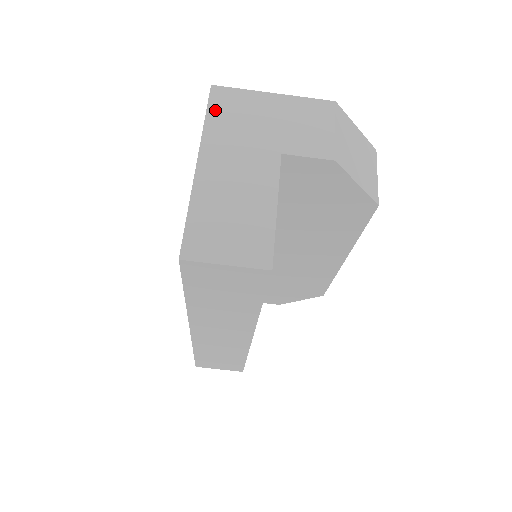
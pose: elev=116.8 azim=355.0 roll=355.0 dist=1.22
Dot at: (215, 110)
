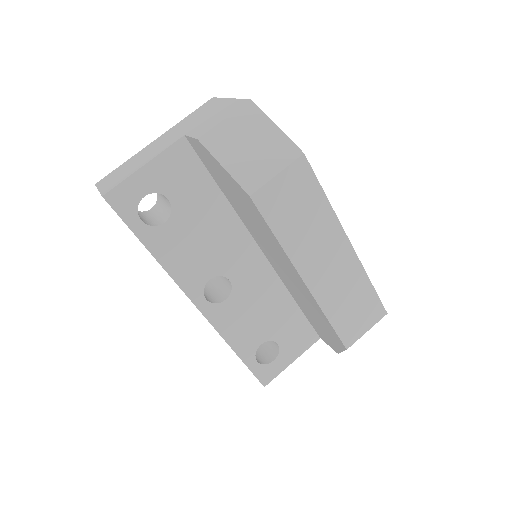
Dot at: (196, 111)
